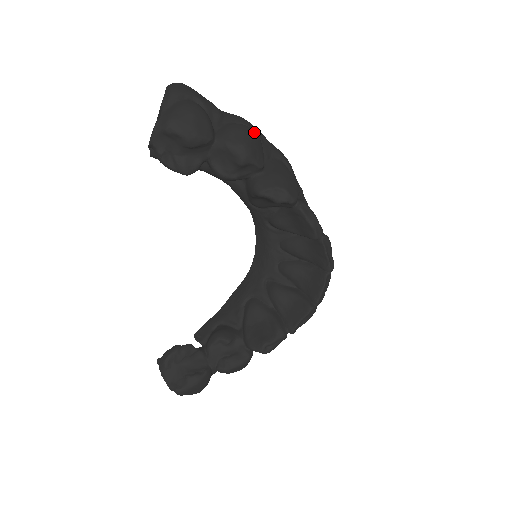
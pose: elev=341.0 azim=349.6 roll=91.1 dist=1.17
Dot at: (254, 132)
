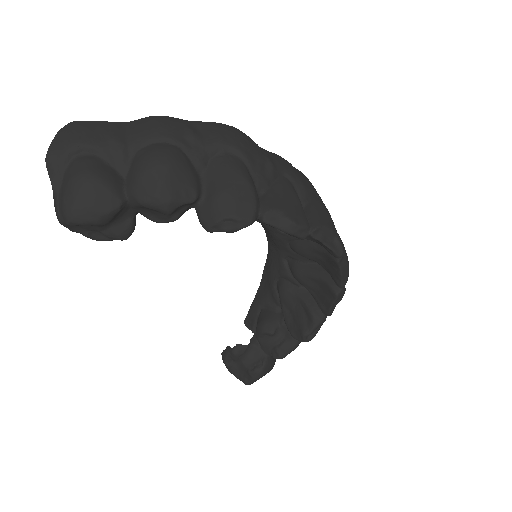
Dot at: (166, 158)
